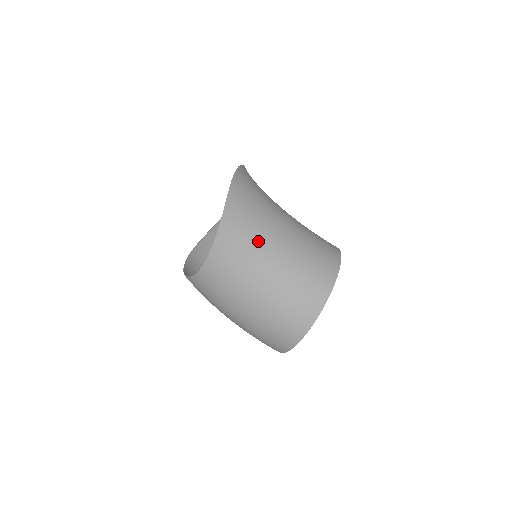
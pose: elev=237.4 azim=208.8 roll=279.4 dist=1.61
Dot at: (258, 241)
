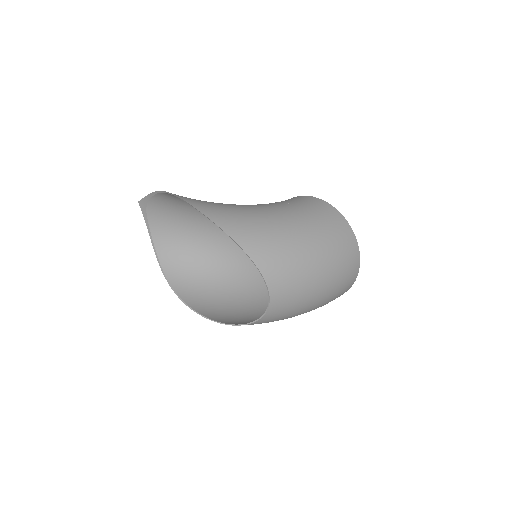
Dot at: (297, 256)
